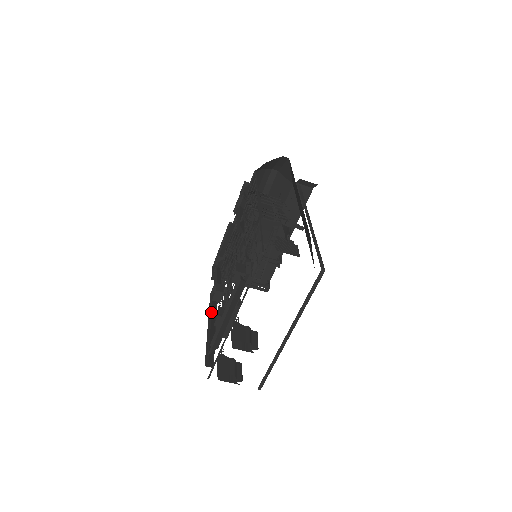
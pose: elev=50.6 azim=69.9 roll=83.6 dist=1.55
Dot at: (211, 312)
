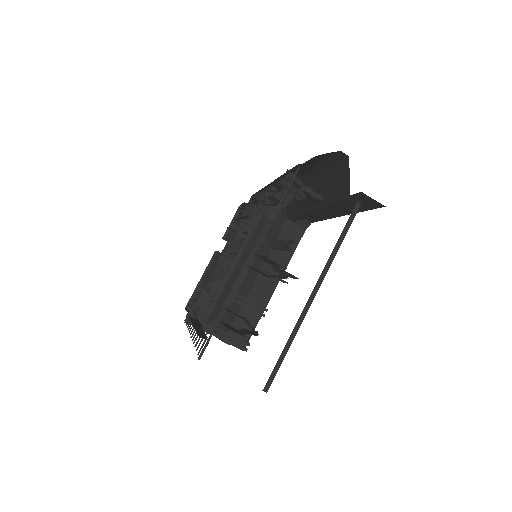
Dot at: (195, 315)
